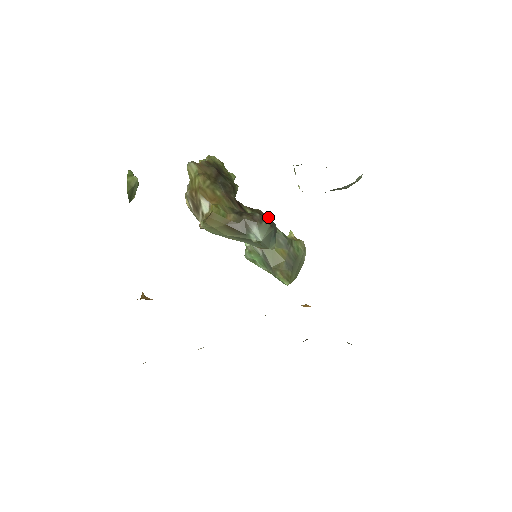
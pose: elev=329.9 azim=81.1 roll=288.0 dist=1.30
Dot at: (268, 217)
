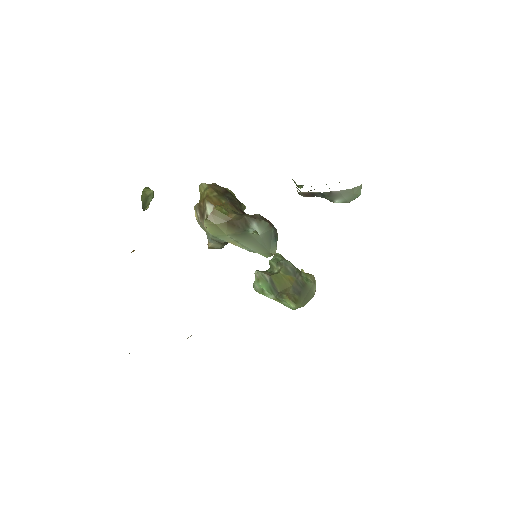
Dot at: occluded
